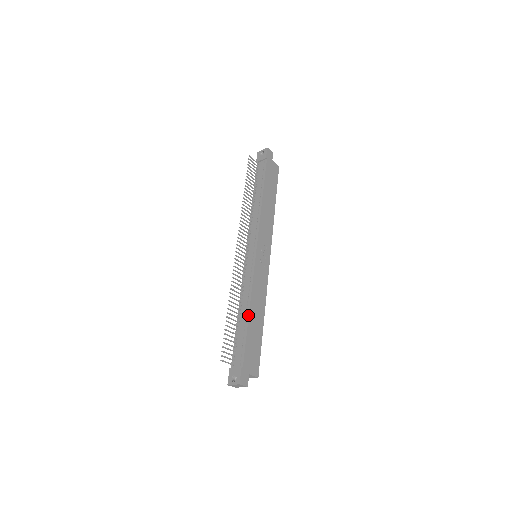
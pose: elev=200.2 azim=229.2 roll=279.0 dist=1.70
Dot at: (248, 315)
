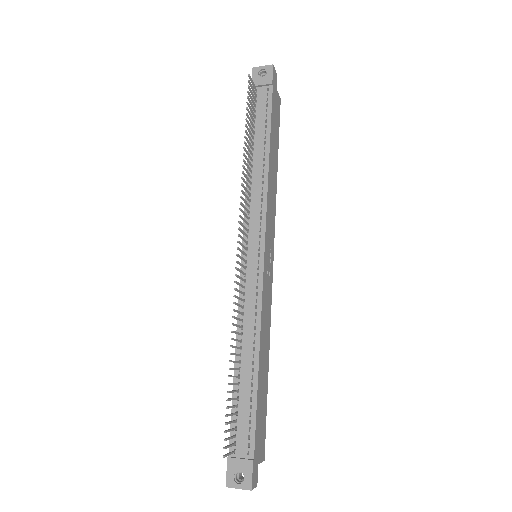
Dot at: (257, 367)
